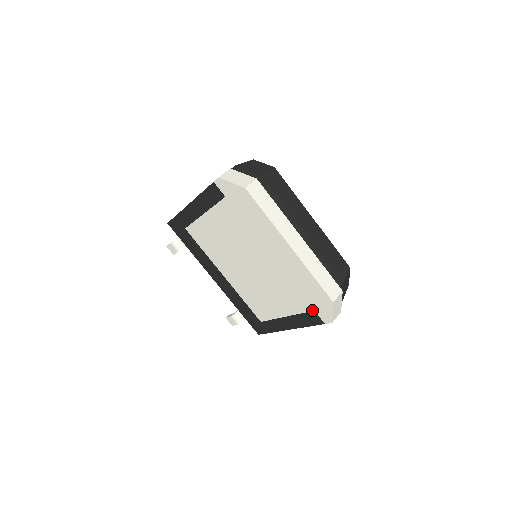
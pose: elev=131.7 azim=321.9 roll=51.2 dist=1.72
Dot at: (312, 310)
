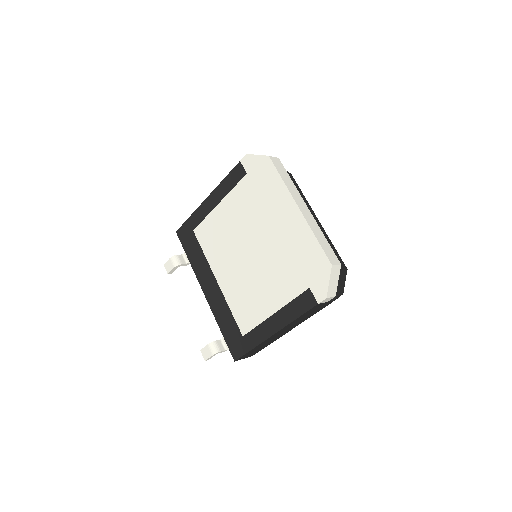
Dot at: (307, 288)
